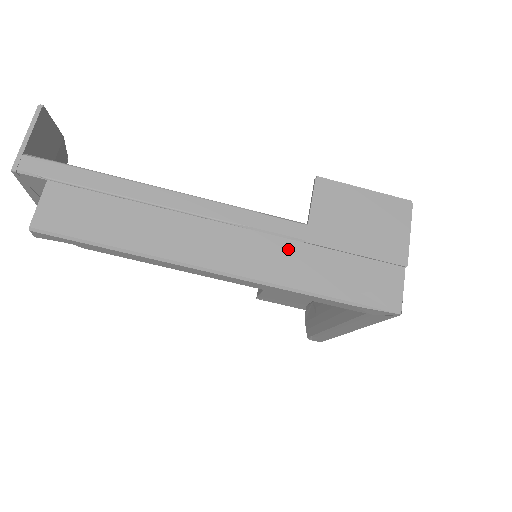
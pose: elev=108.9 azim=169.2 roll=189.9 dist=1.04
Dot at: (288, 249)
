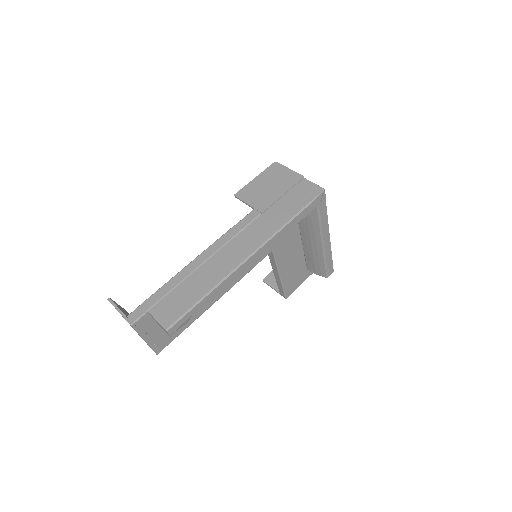
Dot at: (260, 222)
